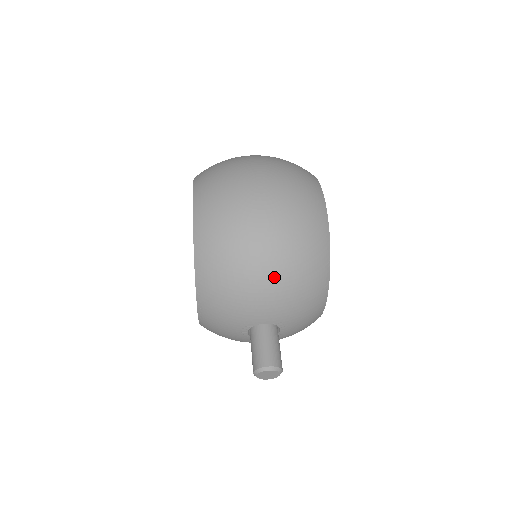
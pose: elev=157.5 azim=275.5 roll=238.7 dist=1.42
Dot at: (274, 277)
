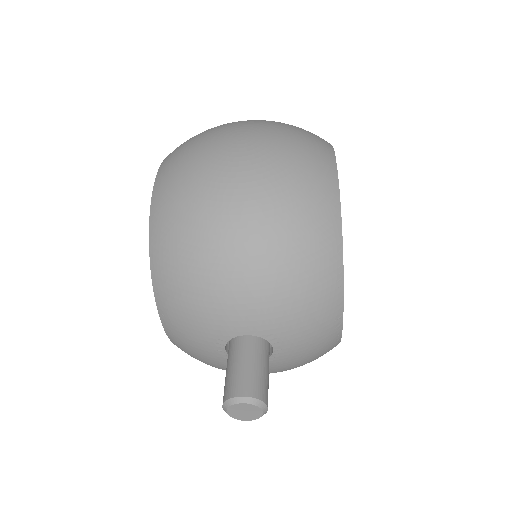
Dot at: (251, 259)
